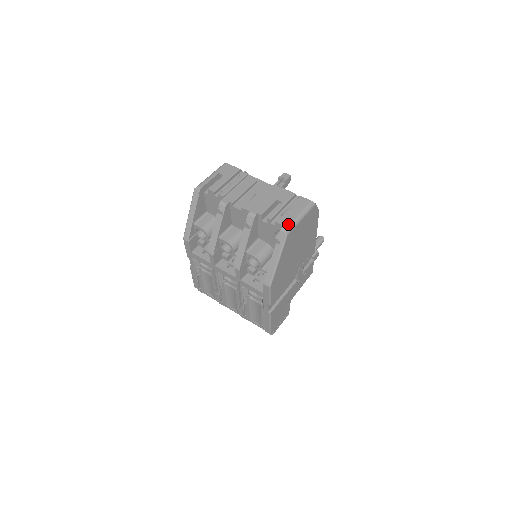
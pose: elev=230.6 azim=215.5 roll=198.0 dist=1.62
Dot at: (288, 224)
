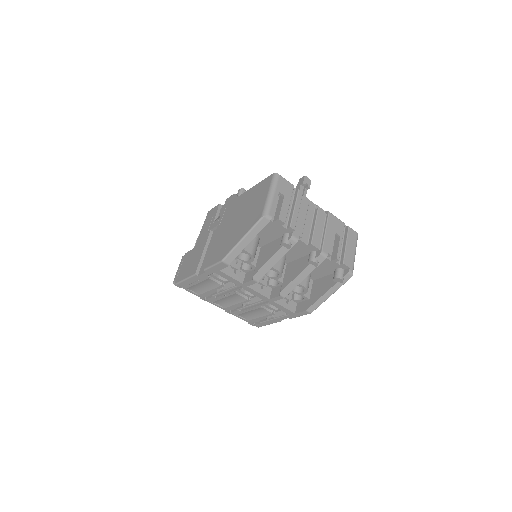
Dot at: (352, 265)
